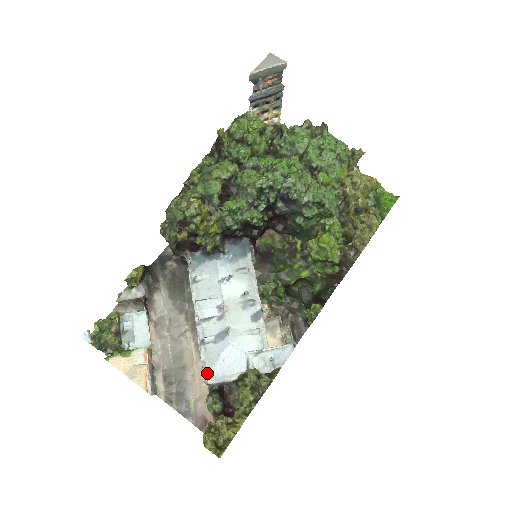
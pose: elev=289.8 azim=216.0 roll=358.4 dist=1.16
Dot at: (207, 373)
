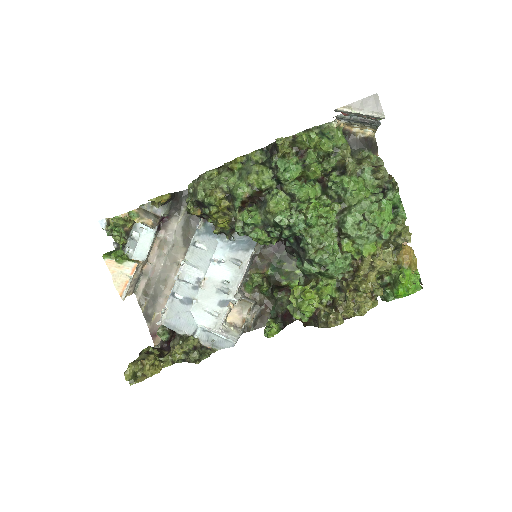
Dot at: (164, 317)
